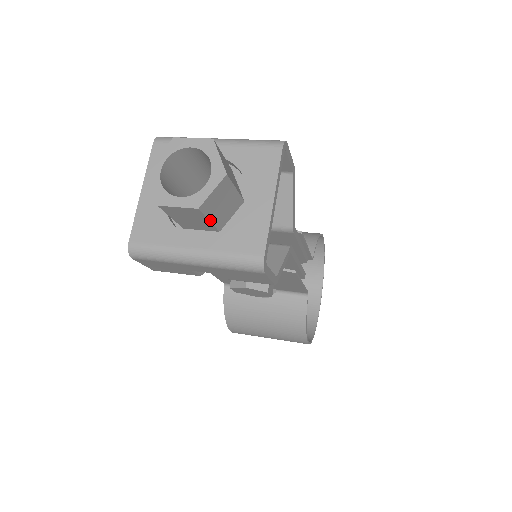
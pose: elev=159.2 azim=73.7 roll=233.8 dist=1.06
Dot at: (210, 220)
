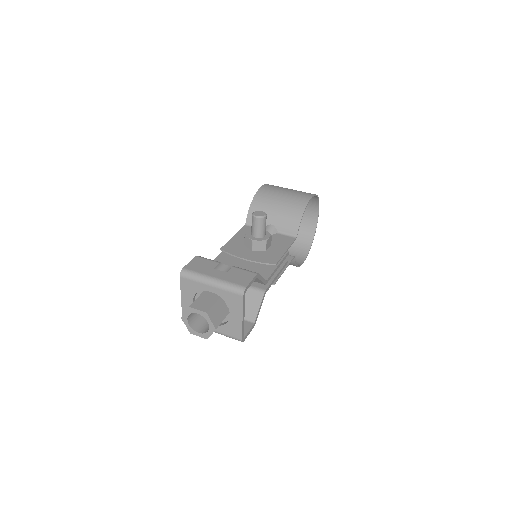
Dot at: occluded
